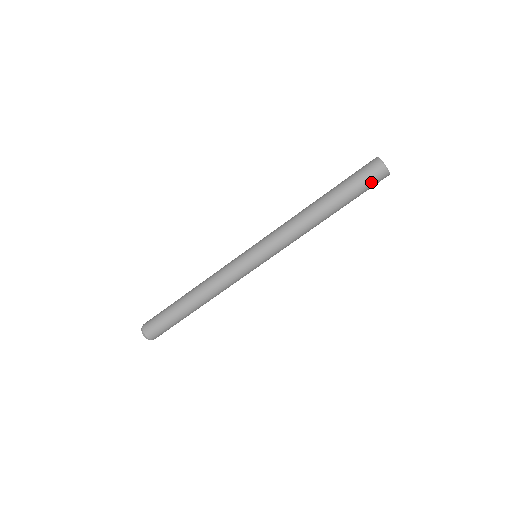
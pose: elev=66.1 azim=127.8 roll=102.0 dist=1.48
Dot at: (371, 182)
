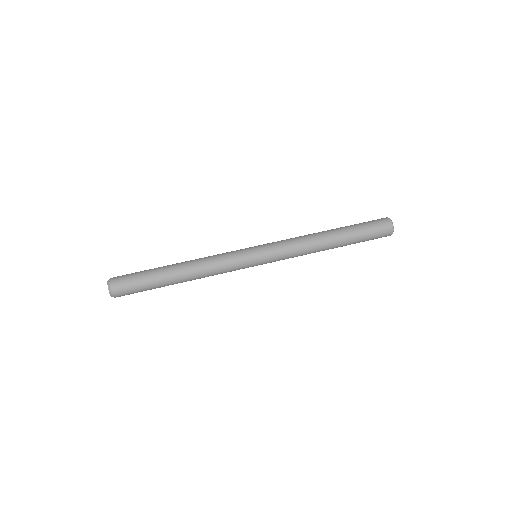
Dot at: (377, 229)
